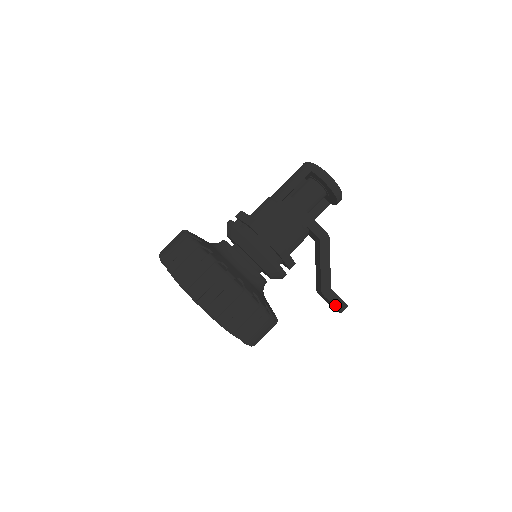
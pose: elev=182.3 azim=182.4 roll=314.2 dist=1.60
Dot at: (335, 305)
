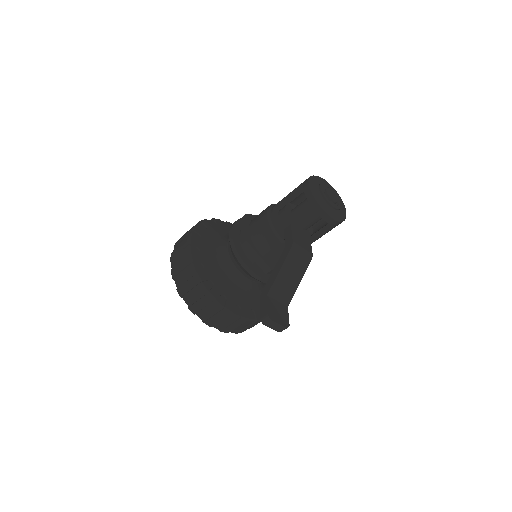
Dot at: (261, 312)
